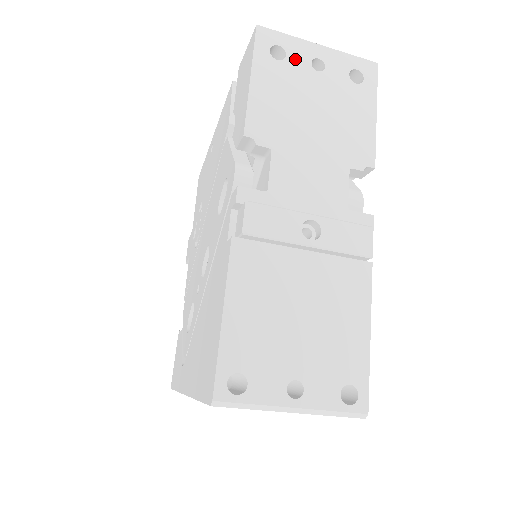
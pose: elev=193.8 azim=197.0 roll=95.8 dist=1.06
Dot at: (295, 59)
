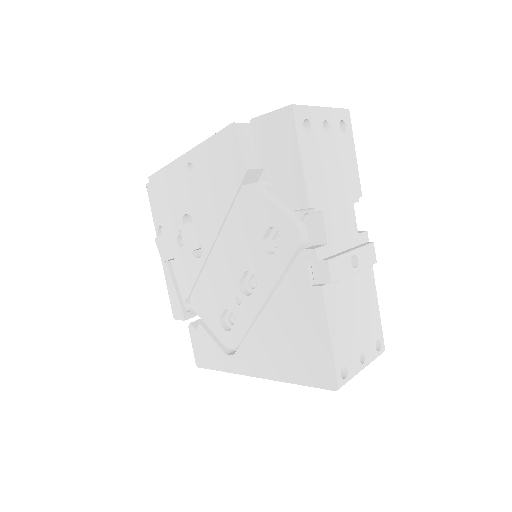
Dot at: (316, 127)
